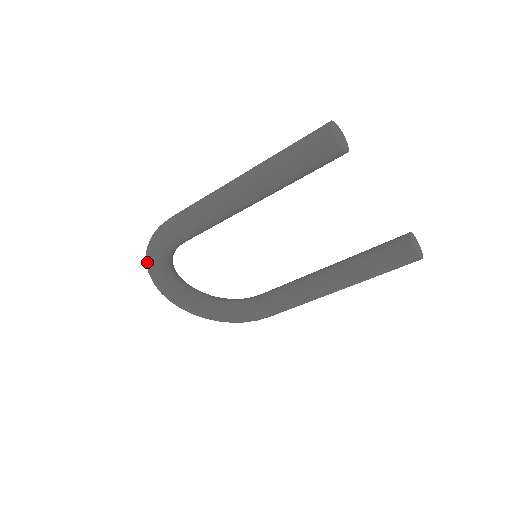
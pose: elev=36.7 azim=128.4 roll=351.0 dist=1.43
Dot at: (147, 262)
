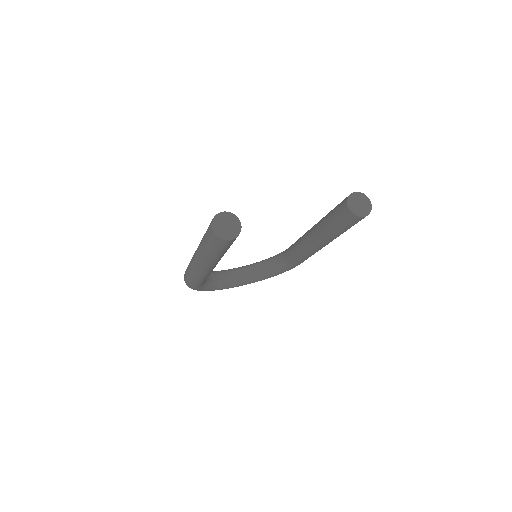
Dot at: occluded
